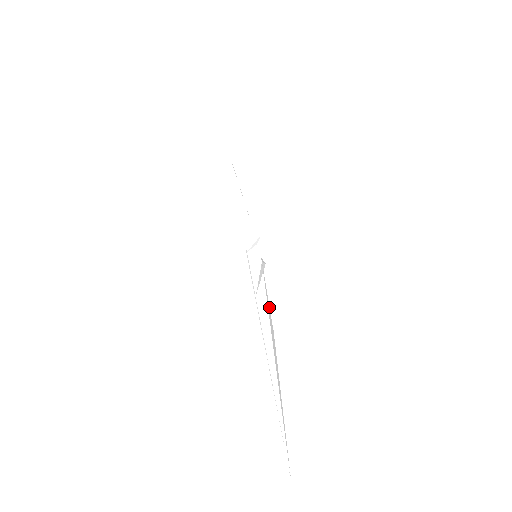
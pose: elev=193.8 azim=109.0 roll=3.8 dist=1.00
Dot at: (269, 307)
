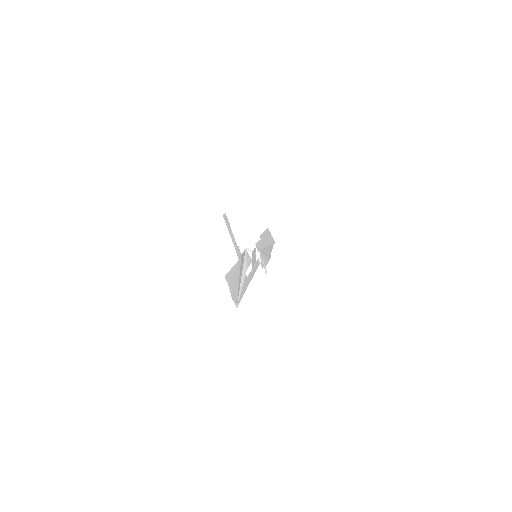
Dot at: (246, 262)
